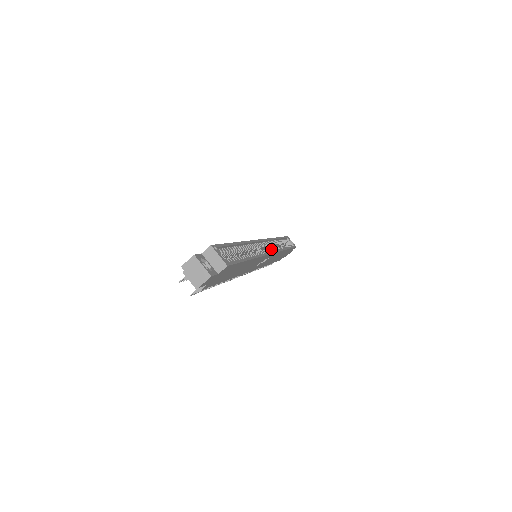
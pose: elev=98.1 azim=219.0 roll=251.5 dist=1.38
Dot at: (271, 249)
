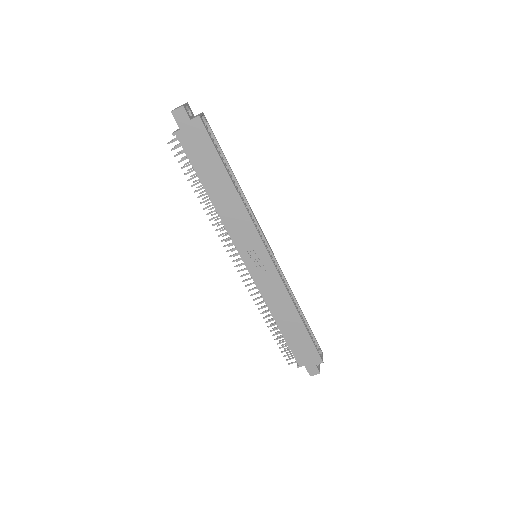
Dot at: occluded
